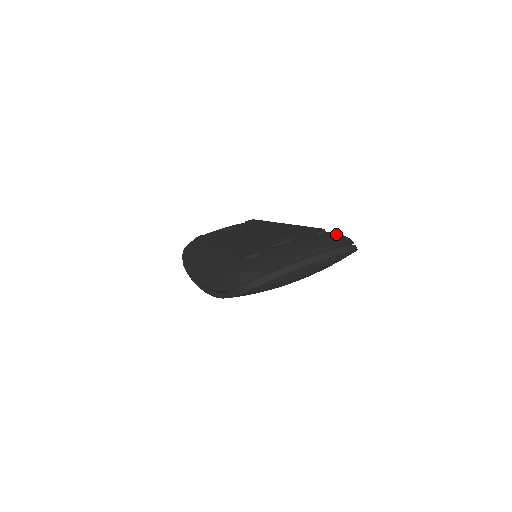
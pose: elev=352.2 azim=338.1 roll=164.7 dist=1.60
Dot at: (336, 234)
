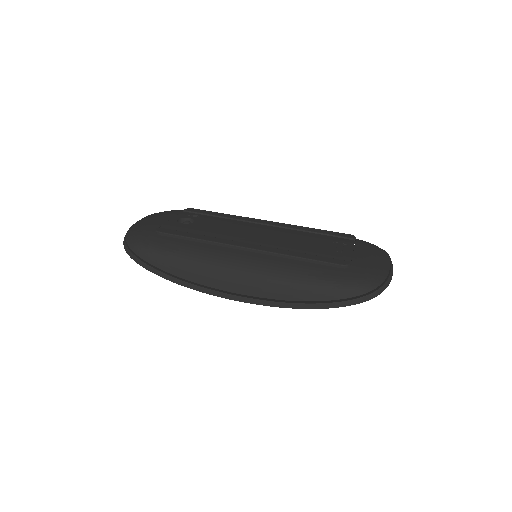
Dot at: (361, 240)
